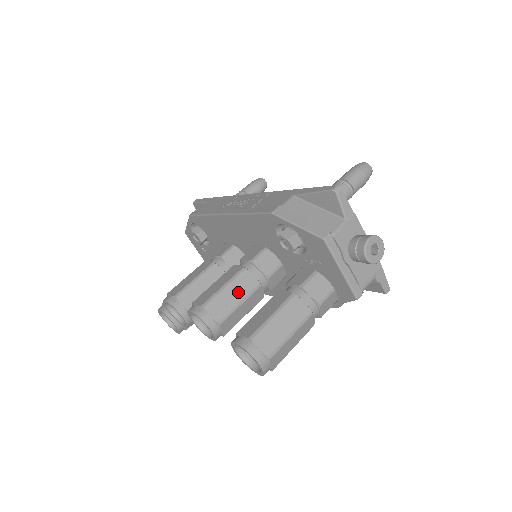
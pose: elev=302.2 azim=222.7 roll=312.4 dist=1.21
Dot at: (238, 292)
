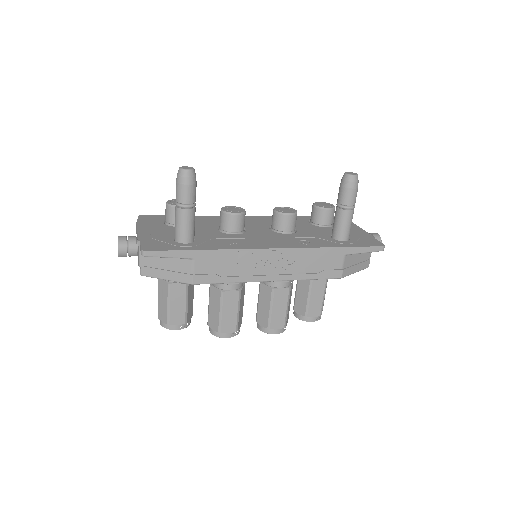
Dot at: (290, 300)
